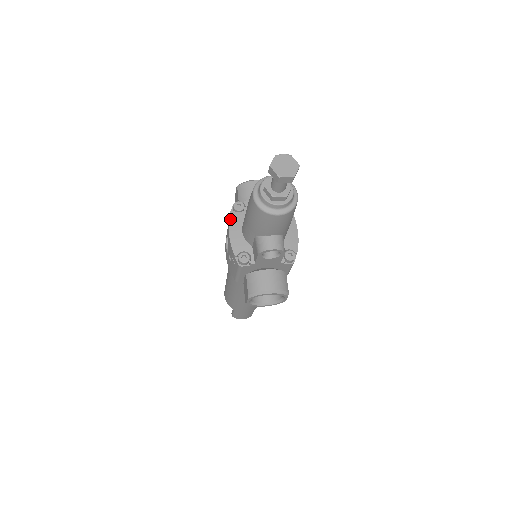
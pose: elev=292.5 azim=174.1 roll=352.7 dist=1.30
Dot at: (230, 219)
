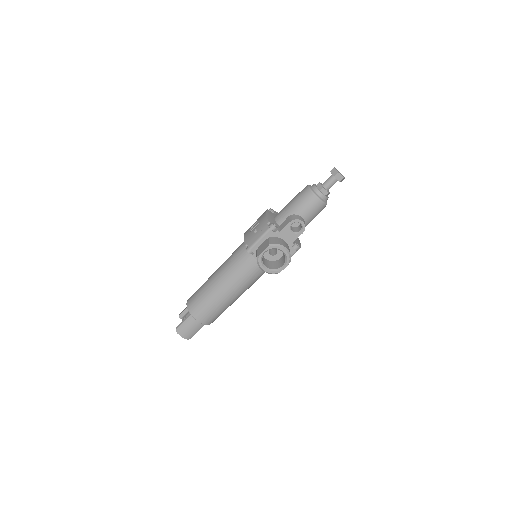
Dot at: (267, 211)
